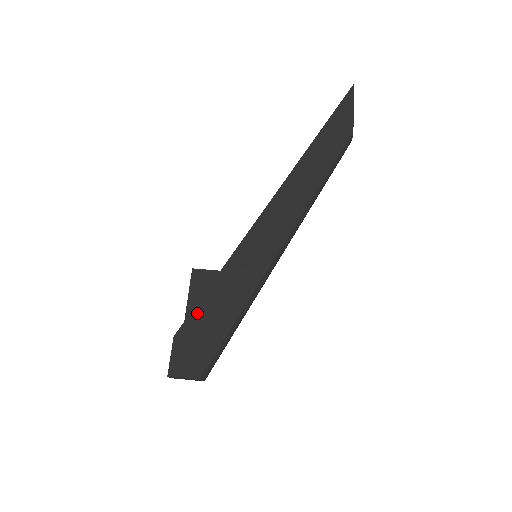
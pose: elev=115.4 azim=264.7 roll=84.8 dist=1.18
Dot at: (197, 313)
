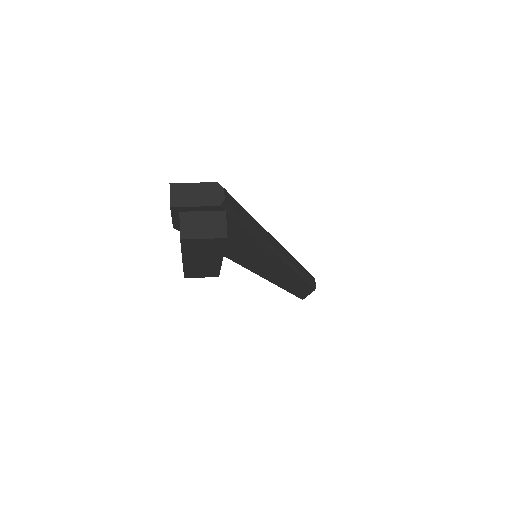
Dot at: occluded
